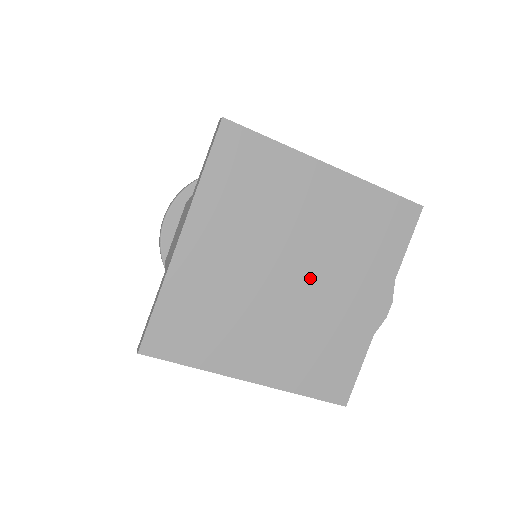
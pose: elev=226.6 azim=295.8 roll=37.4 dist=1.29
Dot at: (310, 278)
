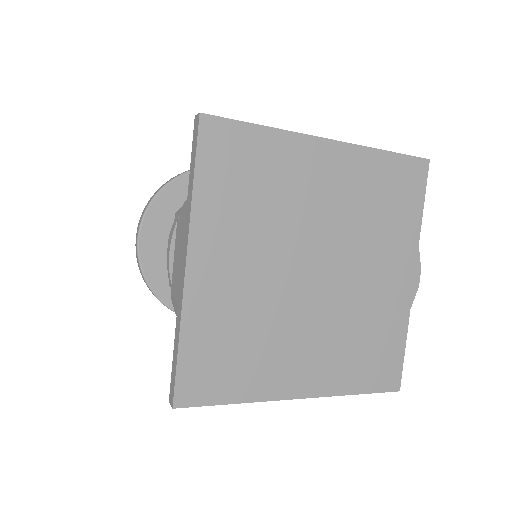
Dot at: (335, 269)
